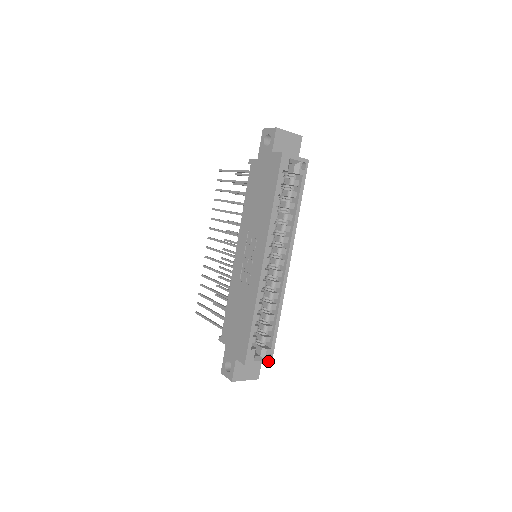
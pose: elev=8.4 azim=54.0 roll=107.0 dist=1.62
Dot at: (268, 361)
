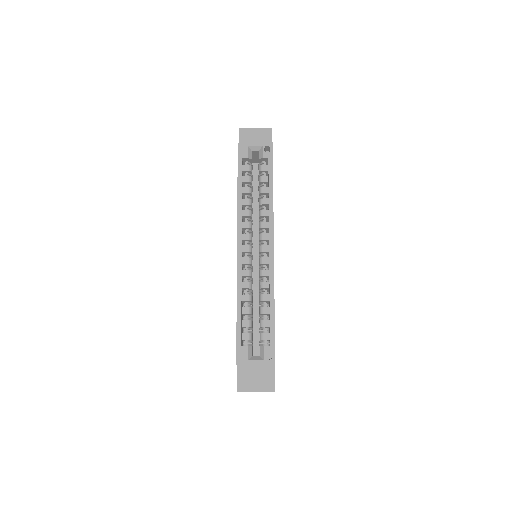
Dot at: (269, 361)
